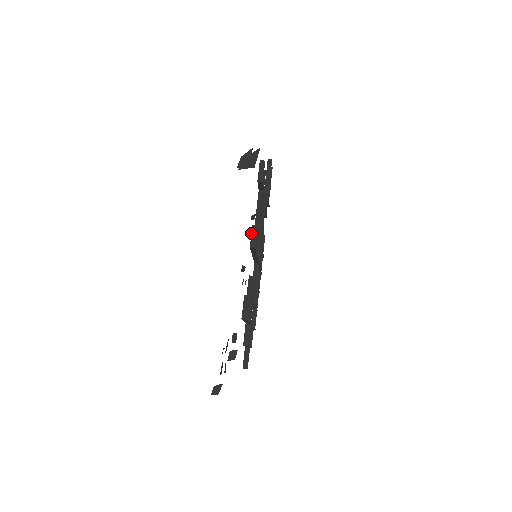
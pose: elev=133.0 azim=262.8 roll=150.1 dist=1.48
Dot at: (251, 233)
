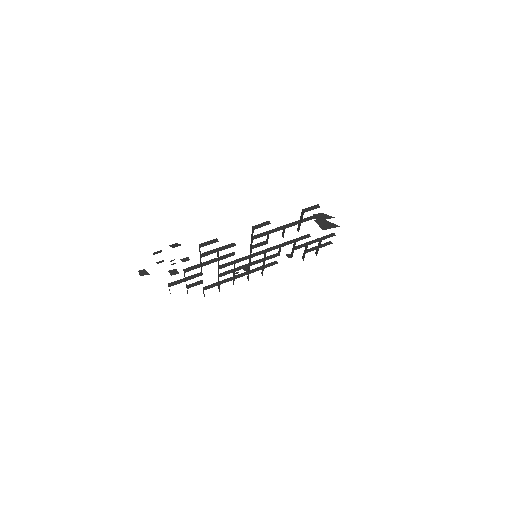
Dot at: (263, 222)
